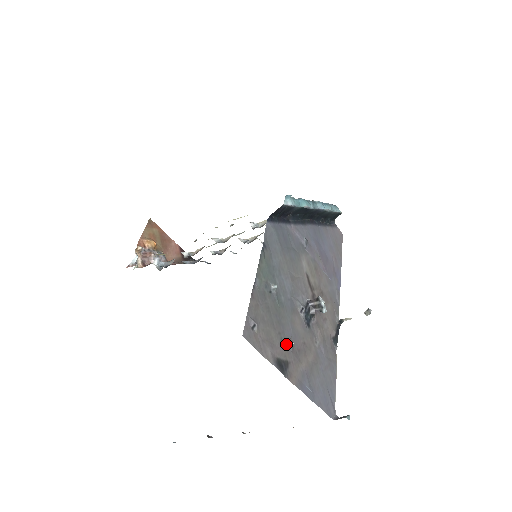
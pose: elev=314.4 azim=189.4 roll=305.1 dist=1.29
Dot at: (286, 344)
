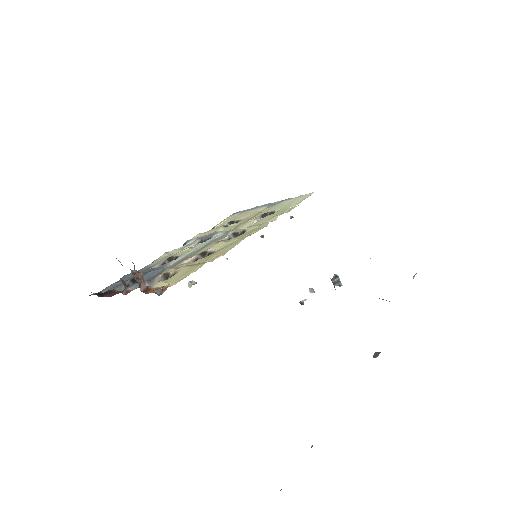
Dot at: occluded
